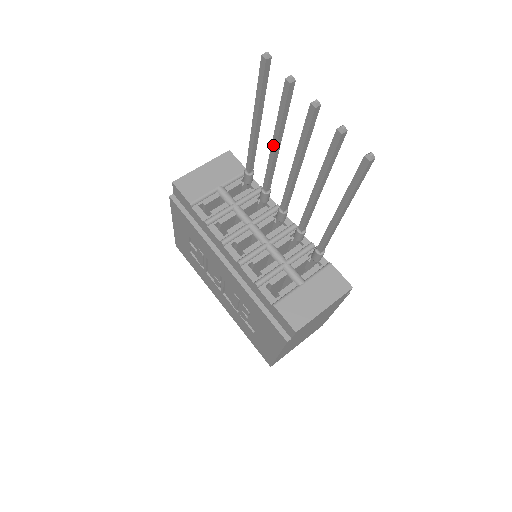
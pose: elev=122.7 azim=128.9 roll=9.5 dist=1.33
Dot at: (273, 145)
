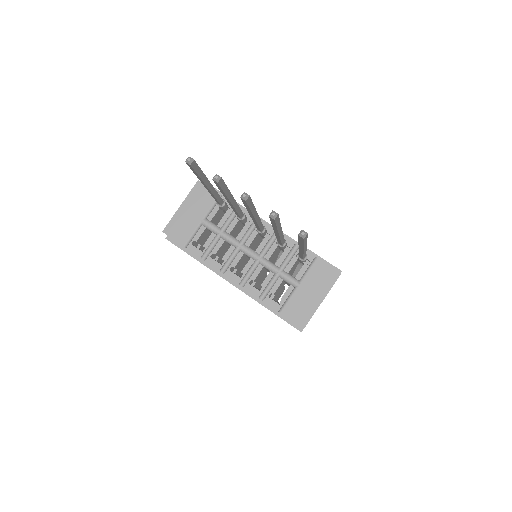
Dot at: (229, 202)
